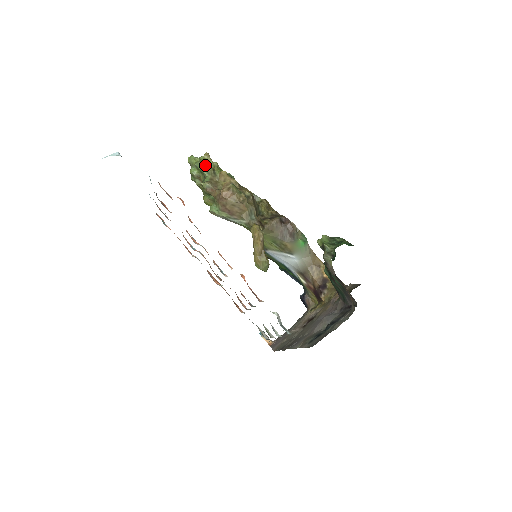
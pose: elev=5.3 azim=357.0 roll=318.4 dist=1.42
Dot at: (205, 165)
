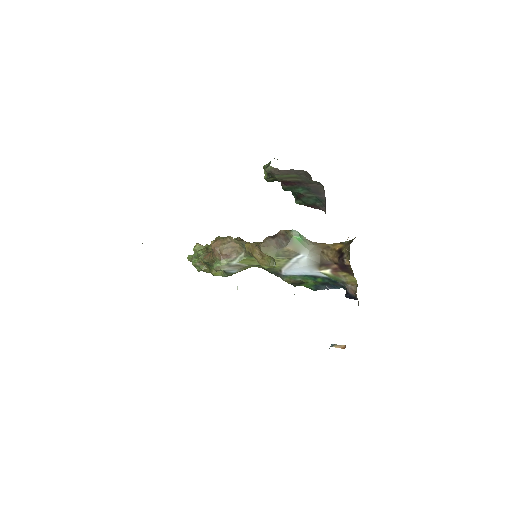
Dot at: occluded
